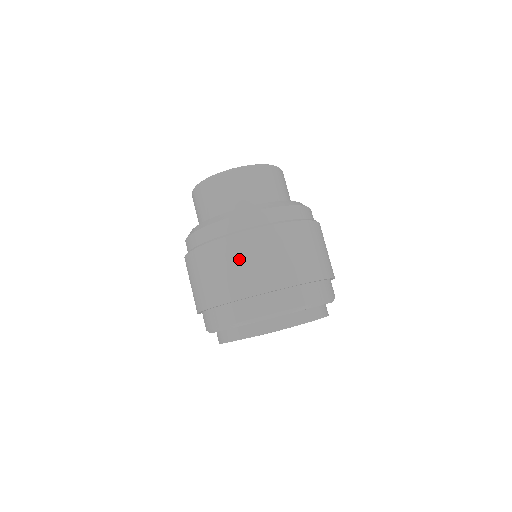
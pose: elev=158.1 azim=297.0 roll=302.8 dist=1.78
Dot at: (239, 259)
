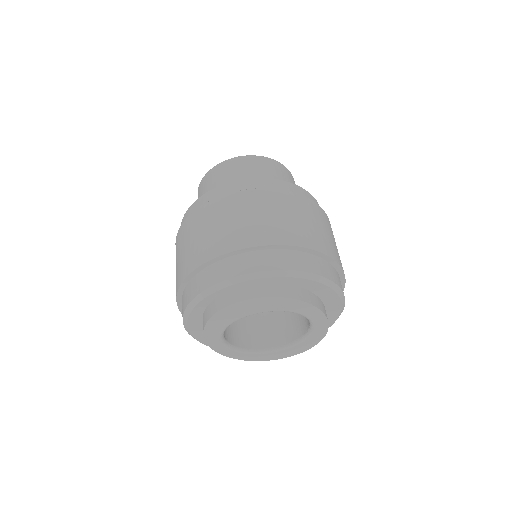
Dot at: (306, 215)
